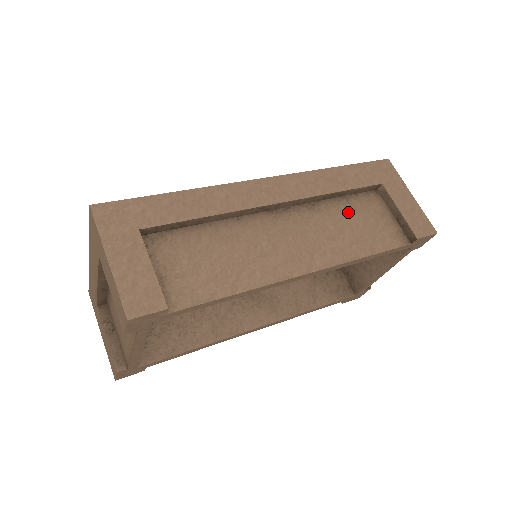
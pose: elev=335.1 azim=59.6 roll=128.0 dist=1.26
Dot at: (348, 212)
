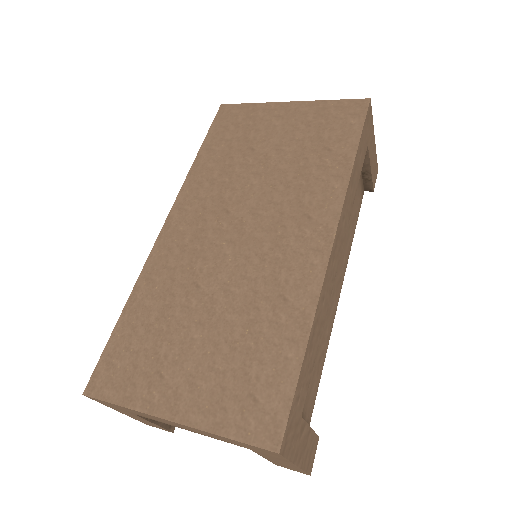
Dot at: occluded
